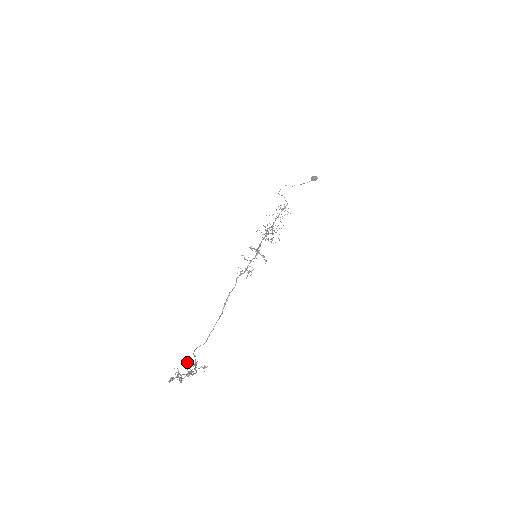
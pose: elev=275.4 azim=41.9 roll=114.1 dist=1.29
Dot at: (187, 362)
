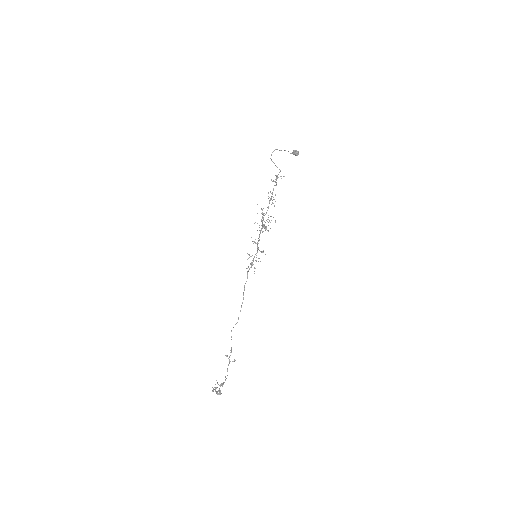
Dot at: (225, 355)
